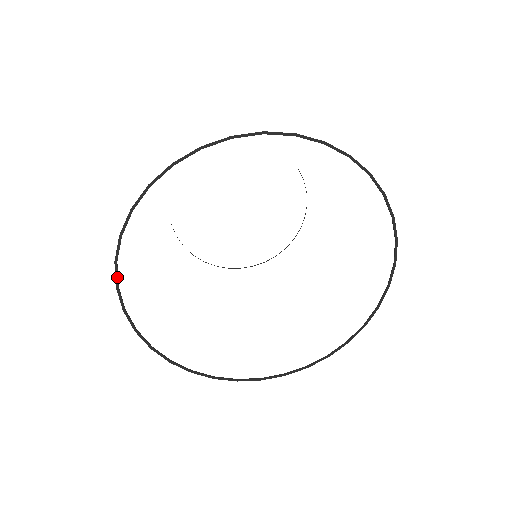
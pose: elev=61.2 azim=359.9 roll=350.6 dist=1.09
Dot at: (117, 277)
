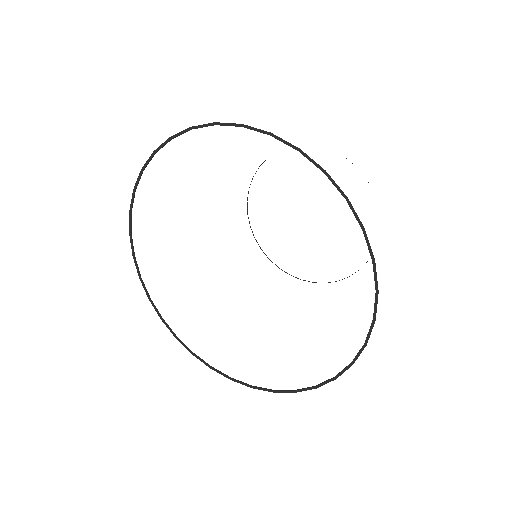
Dot at: (132, 247)
